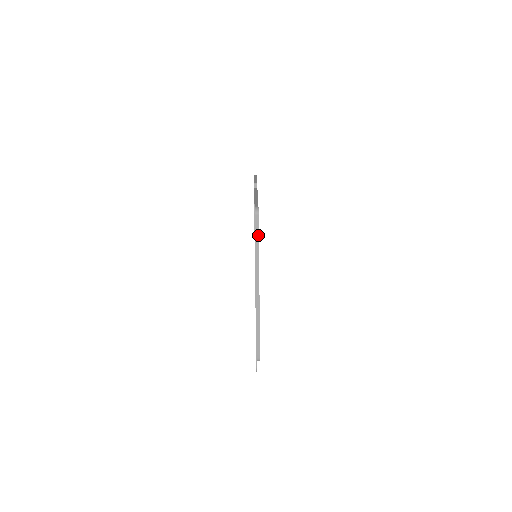
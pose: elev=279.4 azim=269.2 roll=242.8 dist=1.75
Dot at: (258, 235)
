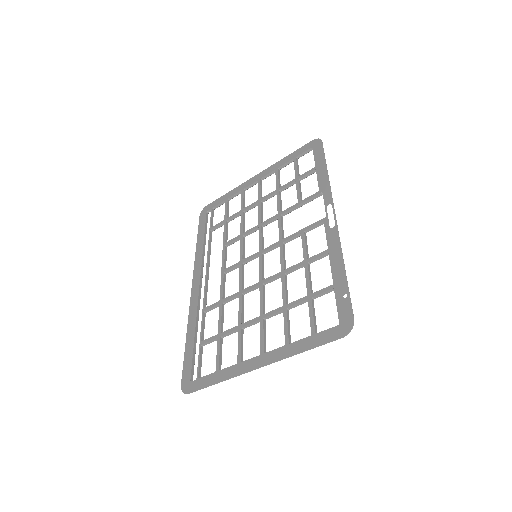
Dot at: (317, 338)
